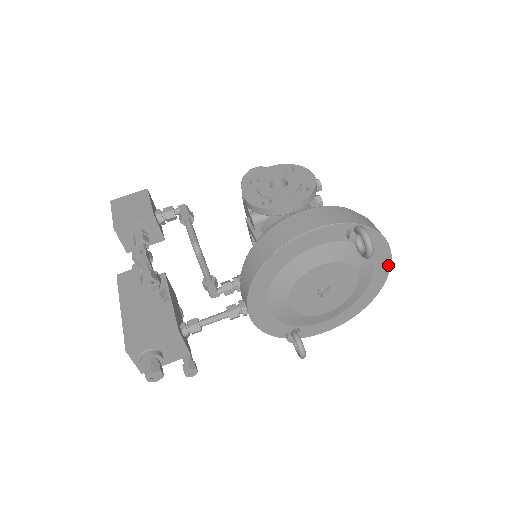
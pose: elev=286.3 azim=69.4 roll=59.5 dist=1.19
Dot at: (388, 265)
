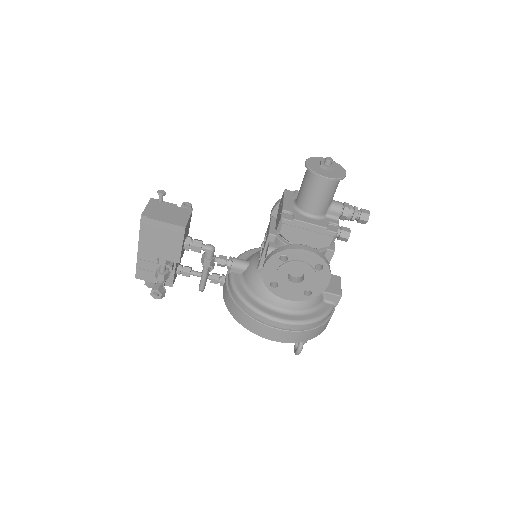
Dot at: occluded
